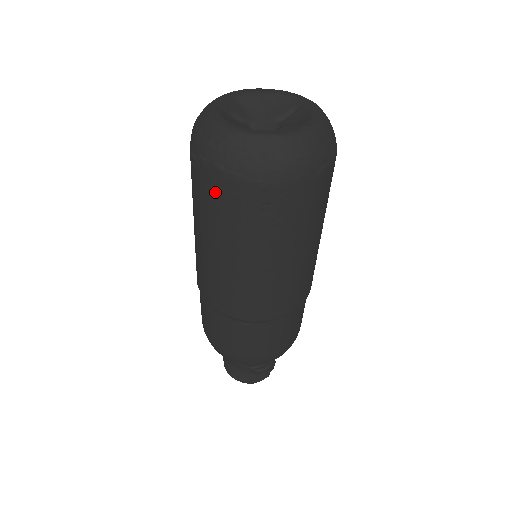
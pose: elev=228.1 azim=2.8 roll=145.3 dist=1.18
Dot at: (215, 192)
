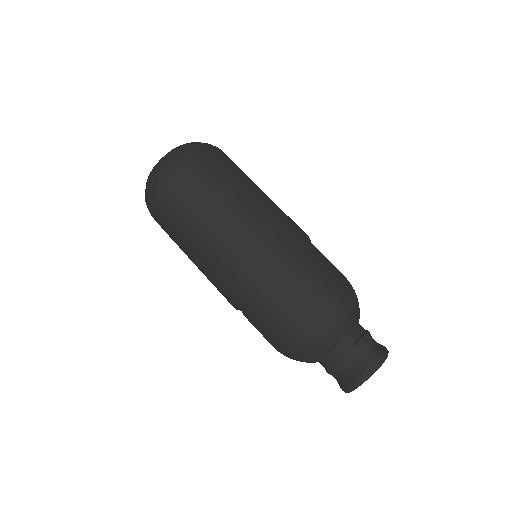
Dot at: (167, 198)
